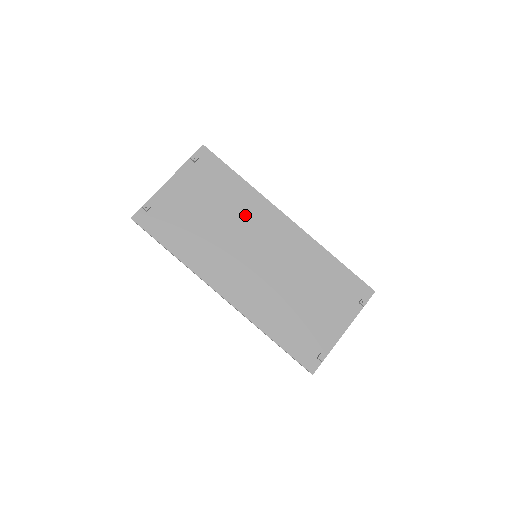
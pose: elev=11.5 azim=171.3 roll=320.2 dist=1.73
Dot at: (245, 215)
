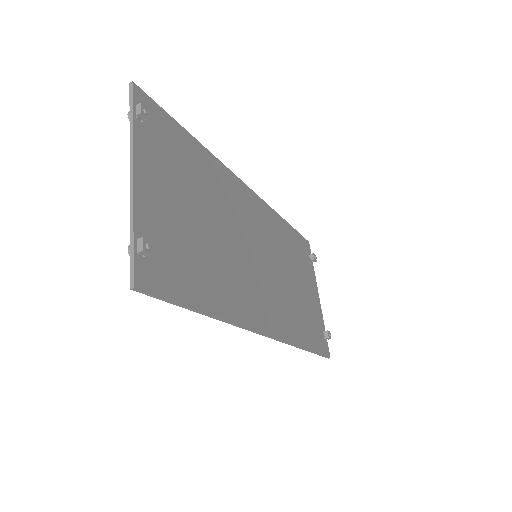
Dot at: (225, 201)
